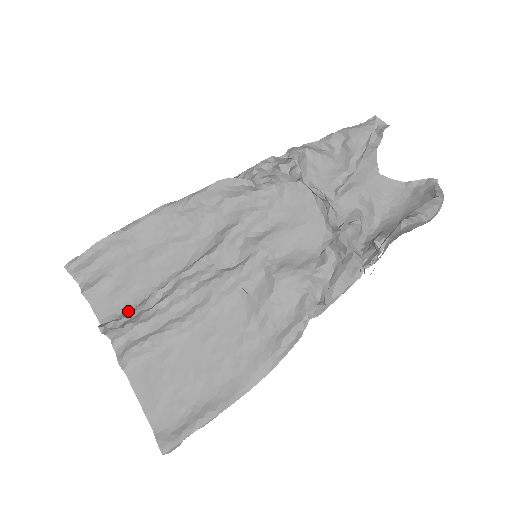
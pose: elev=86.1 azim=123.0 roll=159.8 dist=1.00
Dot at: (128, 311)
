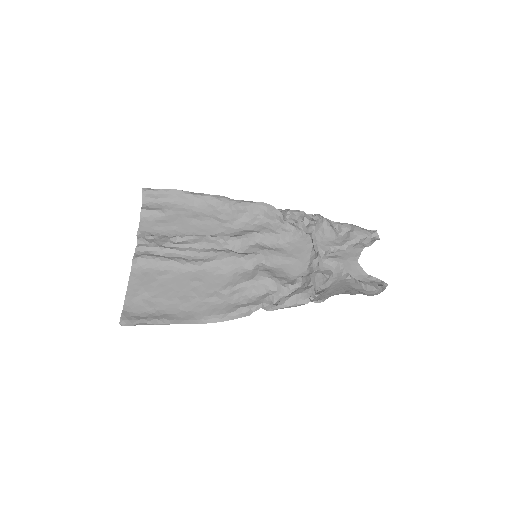
Dot at: (160, 236)
